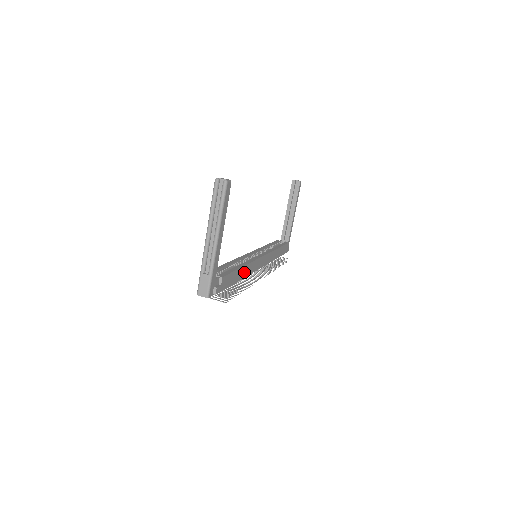
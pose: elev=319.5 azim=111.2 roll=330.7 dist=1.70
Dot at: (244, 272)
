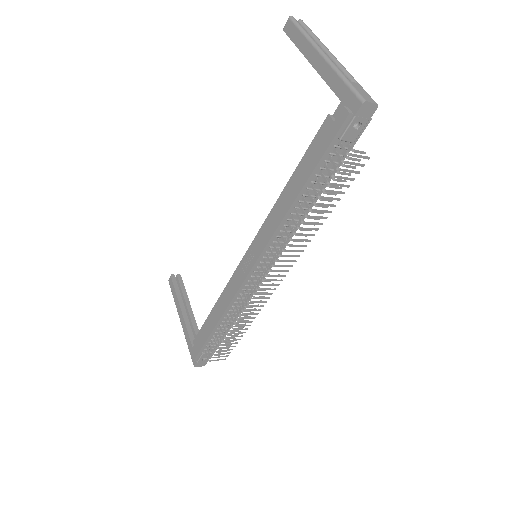
Dot at: occluded
